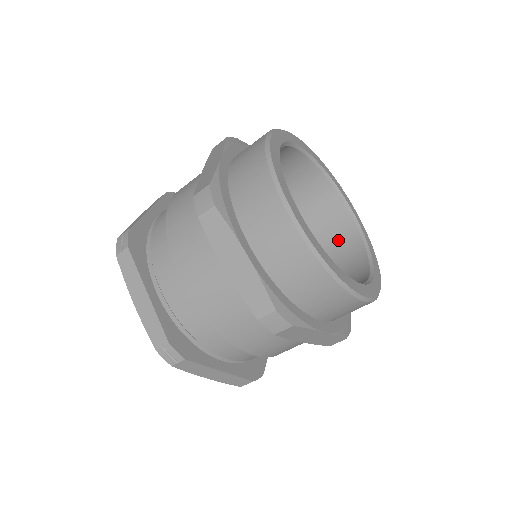
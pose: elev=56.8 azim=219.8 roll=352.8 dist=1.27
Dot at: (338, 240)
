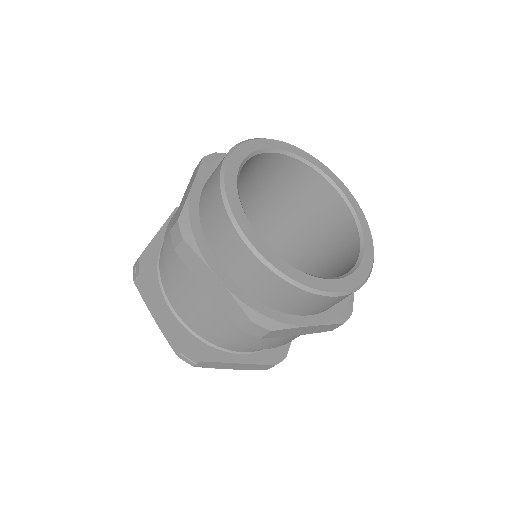
Dot at: (335, 224)
